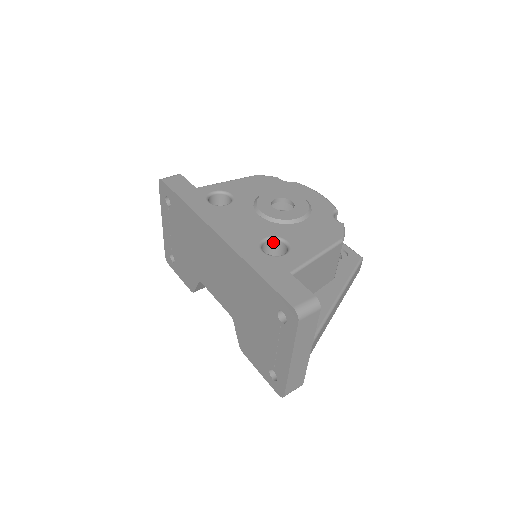
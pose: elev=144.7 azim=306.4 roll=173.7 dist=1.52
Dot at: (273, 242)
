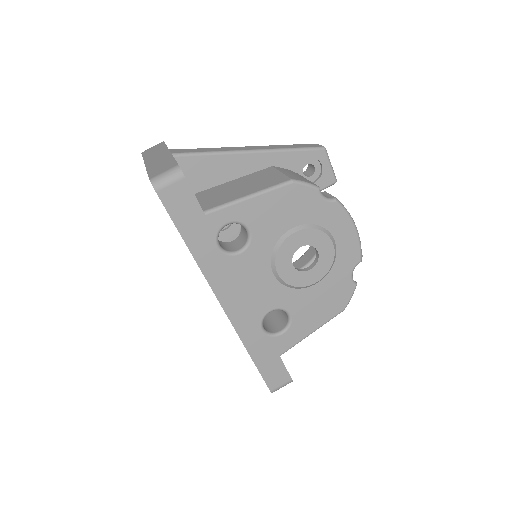
Dot at: (277, 308)
